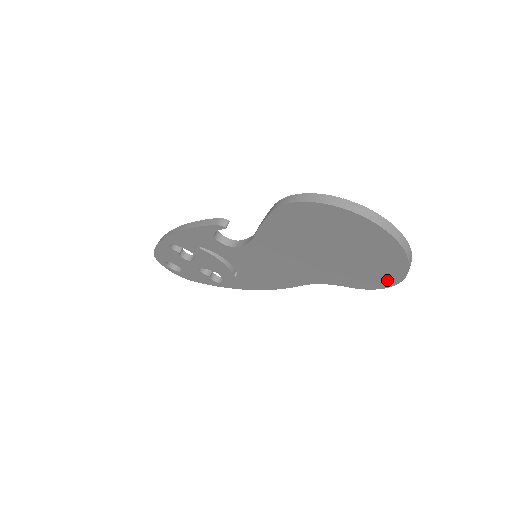
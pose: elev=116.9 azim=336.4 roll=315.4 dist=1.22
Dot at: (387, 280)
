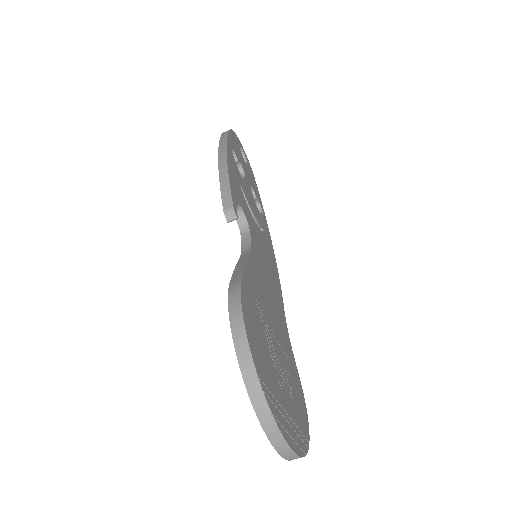
Dot at: occluded
